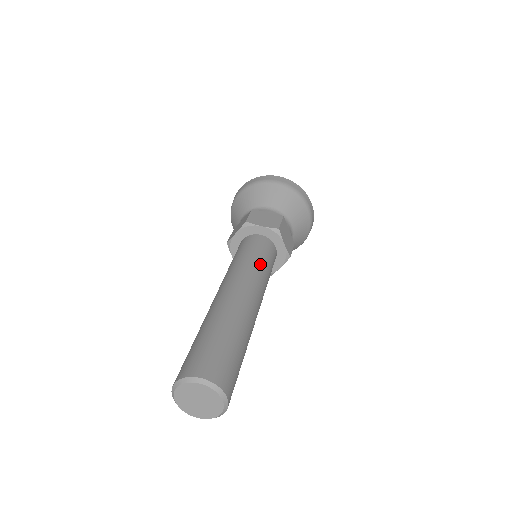
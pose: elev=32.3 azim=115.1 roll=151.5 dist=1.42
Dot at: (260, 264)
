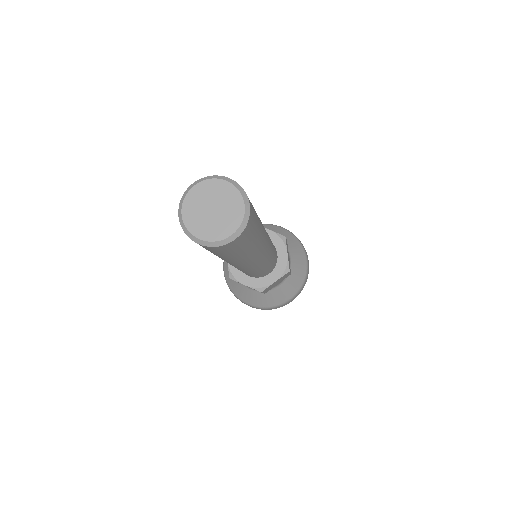
Dot at: occluded
